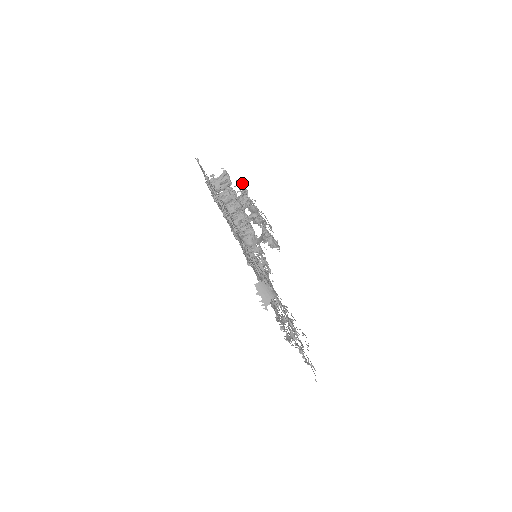
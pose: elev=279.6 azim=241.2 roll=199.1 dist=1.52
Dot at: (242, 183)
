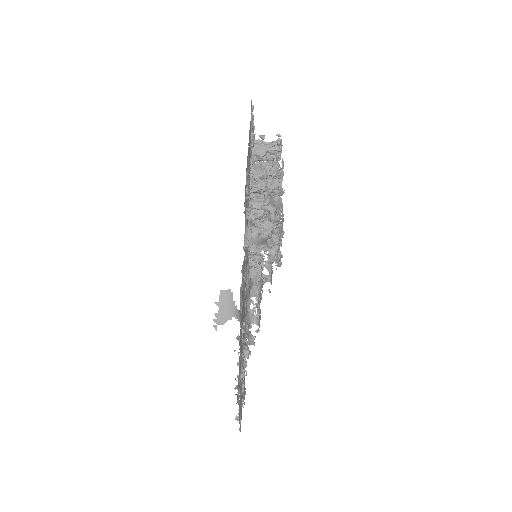
Dot at: (283, 162)
